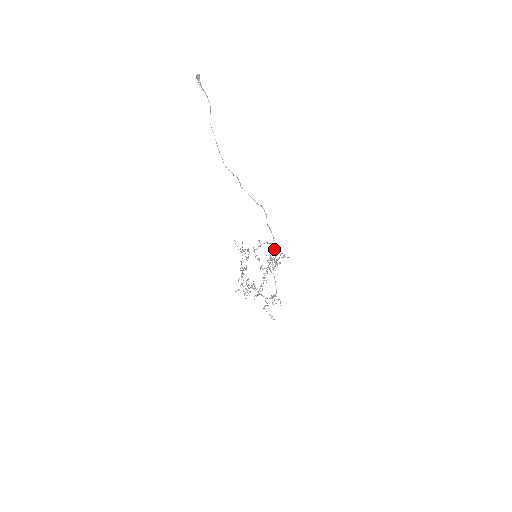
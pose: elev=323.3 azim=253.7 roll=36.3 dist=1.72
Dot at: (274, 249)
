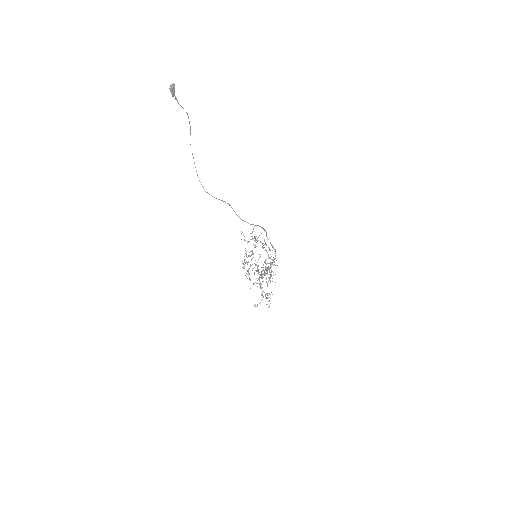
Dot at: occluded
